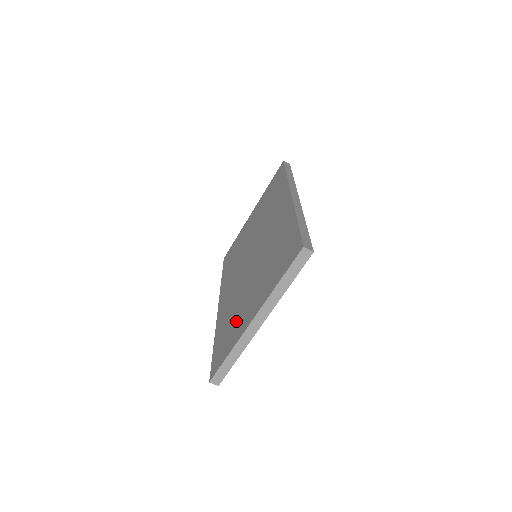
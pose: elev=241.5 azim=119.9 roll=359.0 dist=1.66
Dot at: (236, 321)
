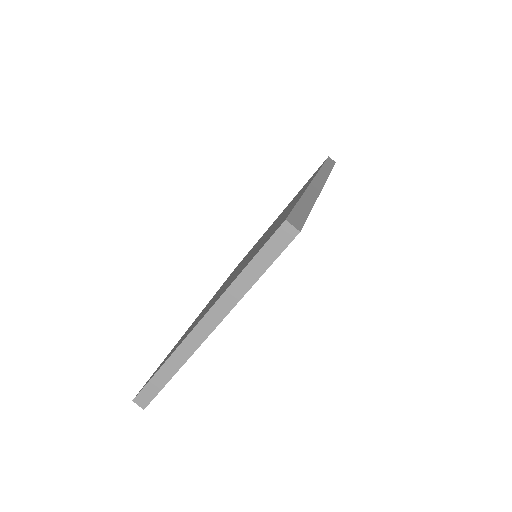
Dot at: occluded
